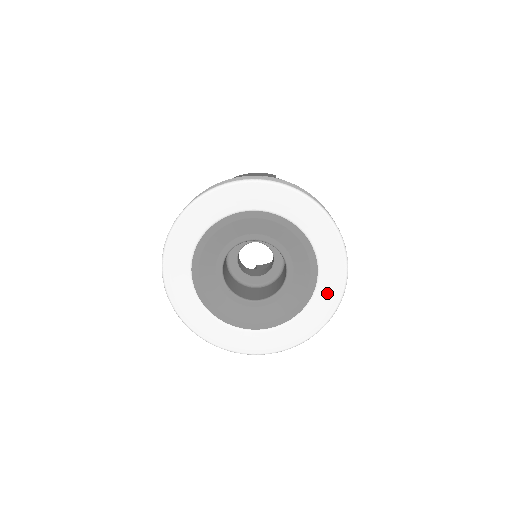
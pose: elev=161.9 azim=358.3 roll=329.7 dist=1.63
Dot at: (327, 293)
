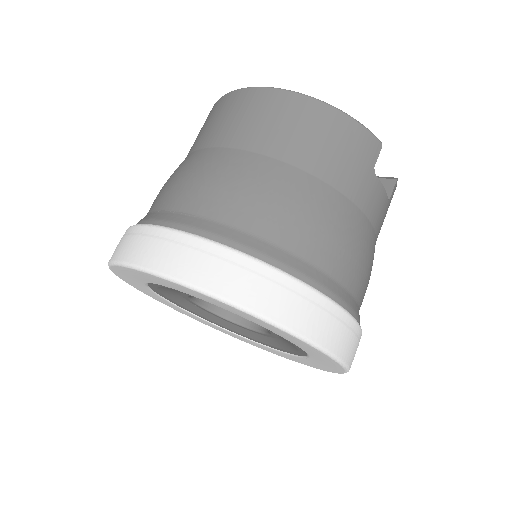
Dot at: (291, 358)
